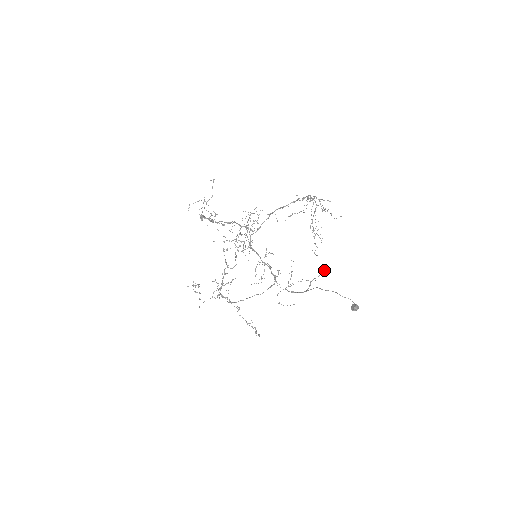
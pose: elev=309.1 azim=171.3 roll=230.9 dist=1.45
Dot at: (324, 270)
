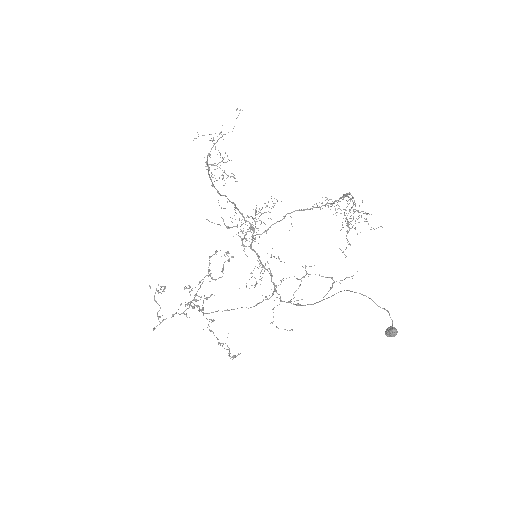
Dot at: occluded
